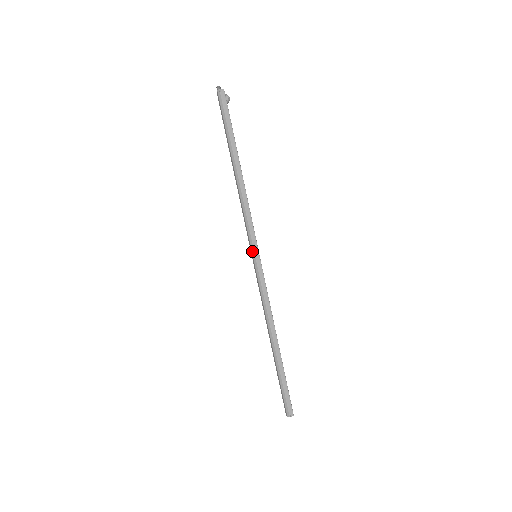
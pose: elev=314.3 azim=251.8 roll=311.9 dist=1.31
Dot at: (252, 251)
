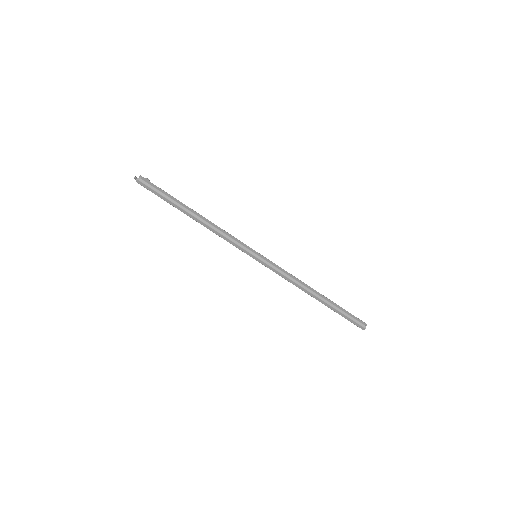
Dot at: (252, 254)
